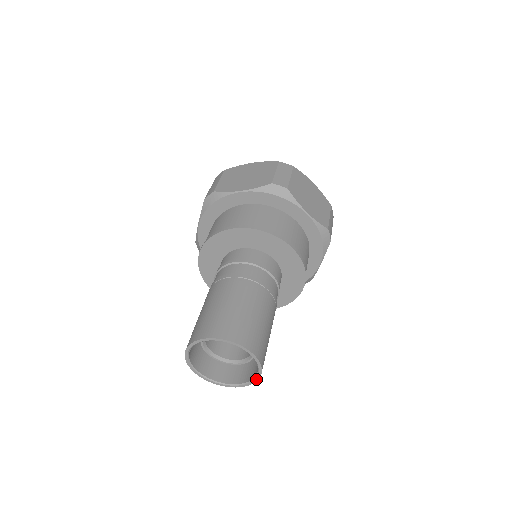
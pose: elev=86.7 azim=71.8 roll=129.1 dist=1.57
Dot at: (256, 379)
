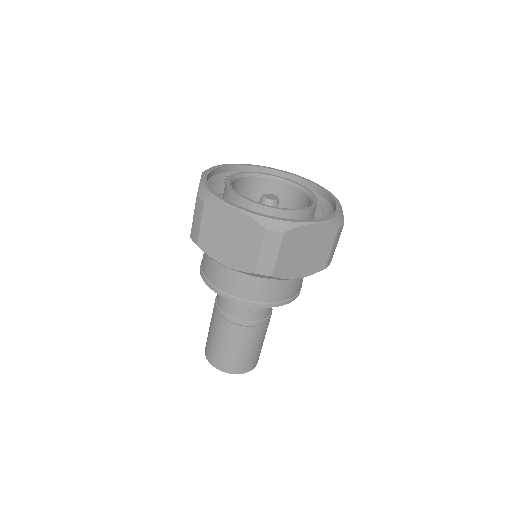
Dot at: occluded
